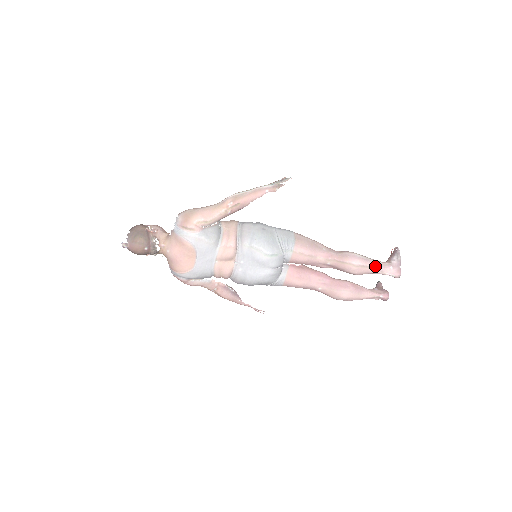
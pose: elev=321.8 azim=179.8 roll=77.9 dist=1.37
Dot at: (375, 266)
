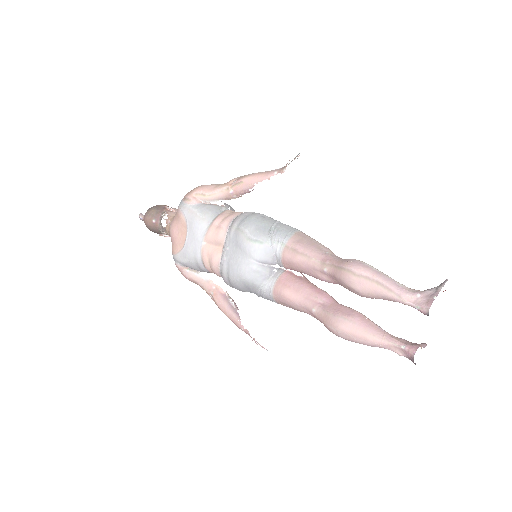
Dot at: (388, 284)
